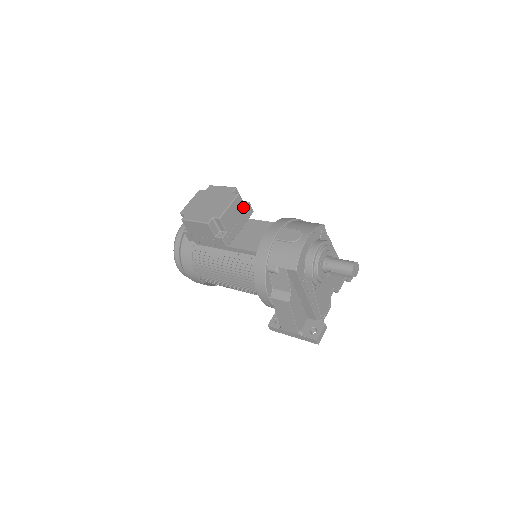
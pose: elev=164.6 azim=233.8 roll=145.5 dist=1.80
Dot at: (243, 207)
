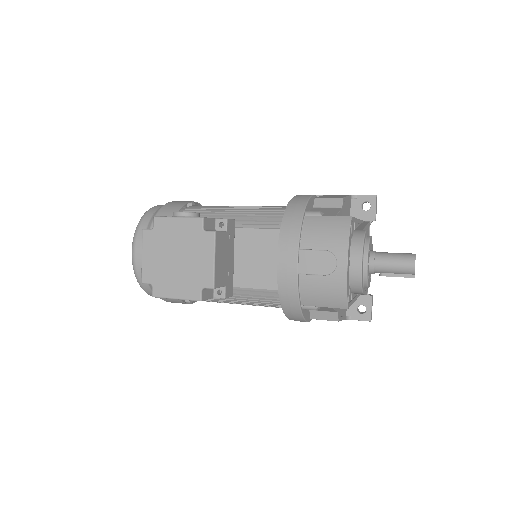
Dot at: (225, 235)
